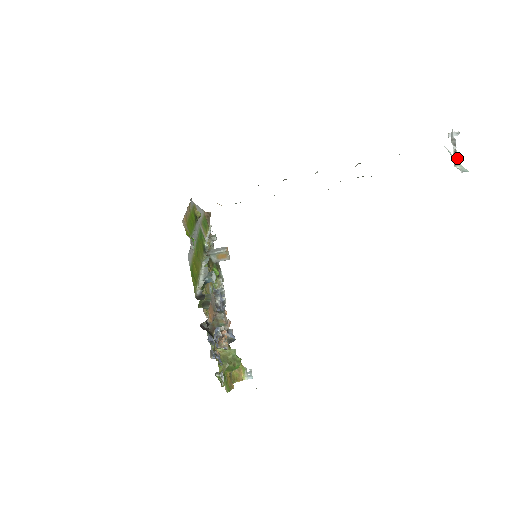
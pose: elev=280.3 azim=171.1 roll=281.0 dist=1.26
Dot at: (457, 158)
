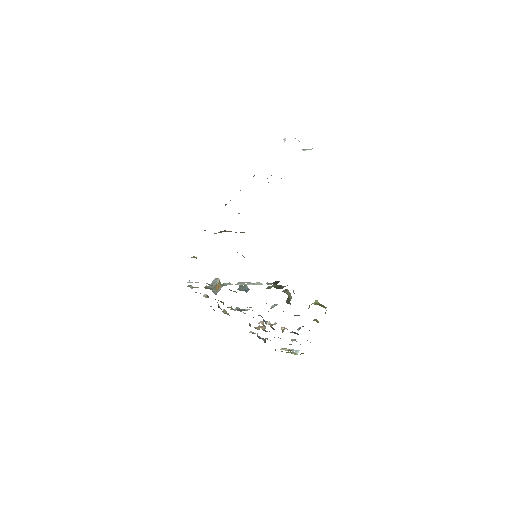
Dot at: occluded
